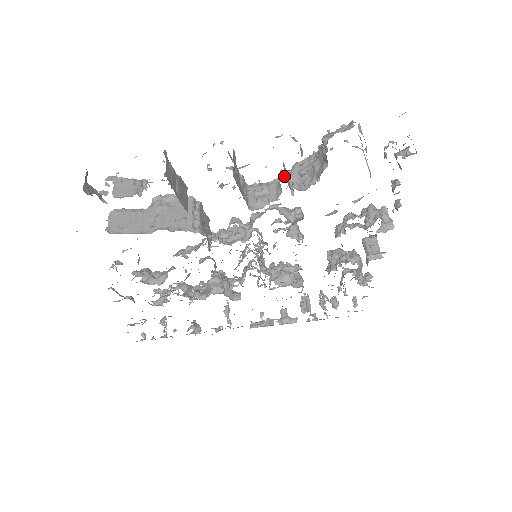
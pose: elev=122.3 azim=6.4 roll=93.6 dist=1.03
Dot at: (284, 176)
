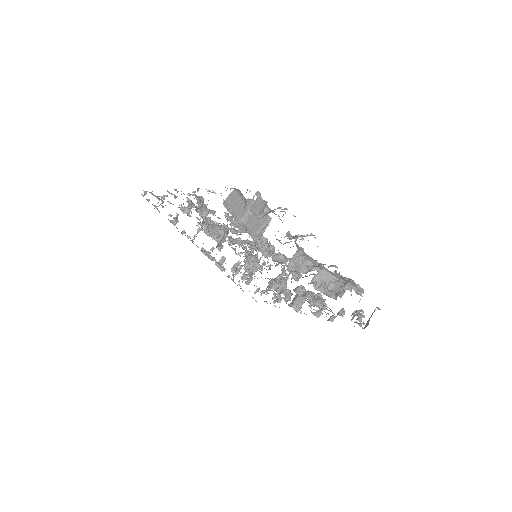
Dot at: (315, 268)
